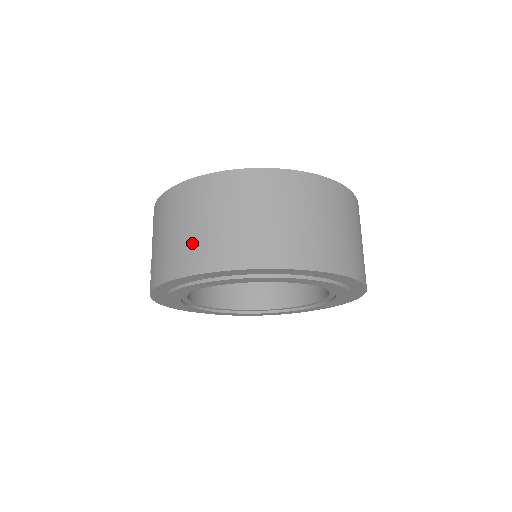
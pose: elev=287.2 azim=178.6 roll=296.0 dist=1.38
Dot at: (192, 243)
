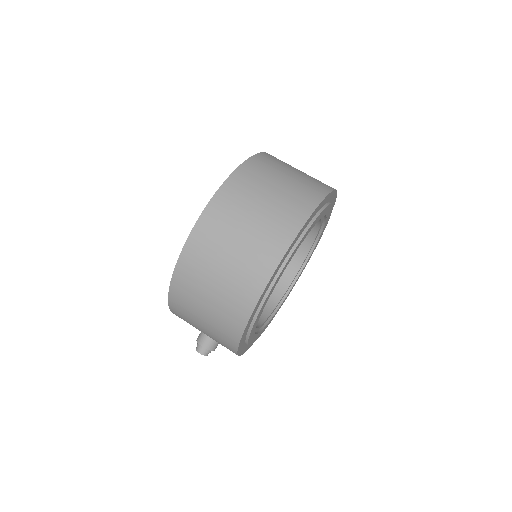
Dot at: (241, 270)
